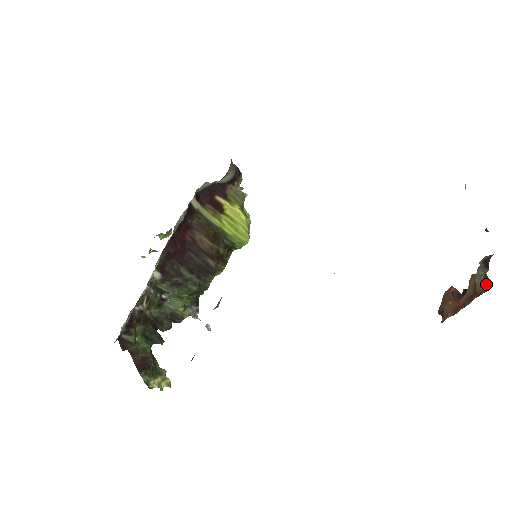
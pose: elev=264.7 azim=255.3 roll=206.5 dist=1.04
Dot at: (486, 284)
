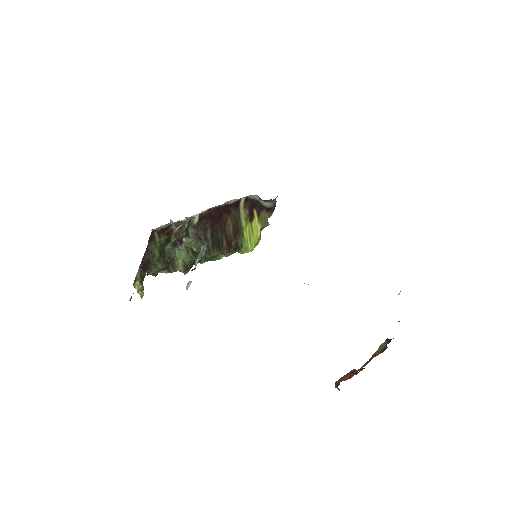
Dot at: (385, 348)
